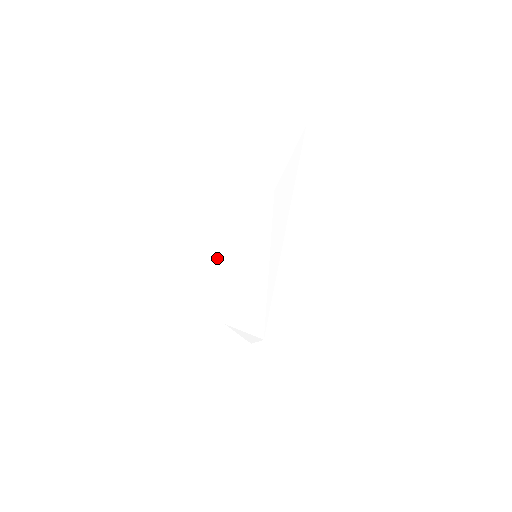
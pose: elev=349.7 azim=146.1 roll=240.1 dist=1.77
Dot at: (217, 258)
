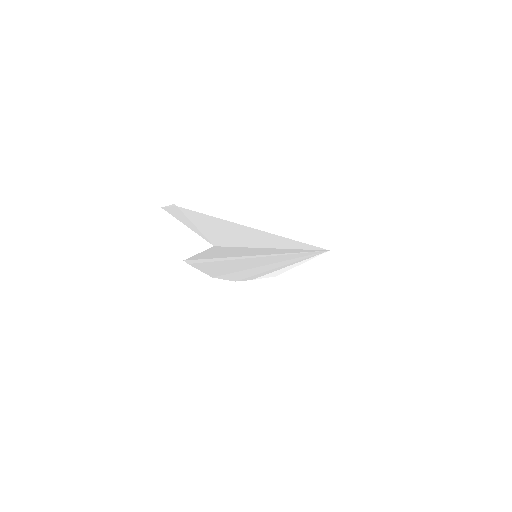
Dot at: (221, 278)
